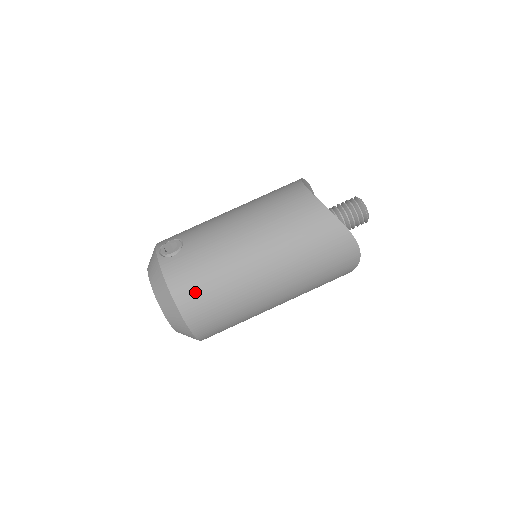
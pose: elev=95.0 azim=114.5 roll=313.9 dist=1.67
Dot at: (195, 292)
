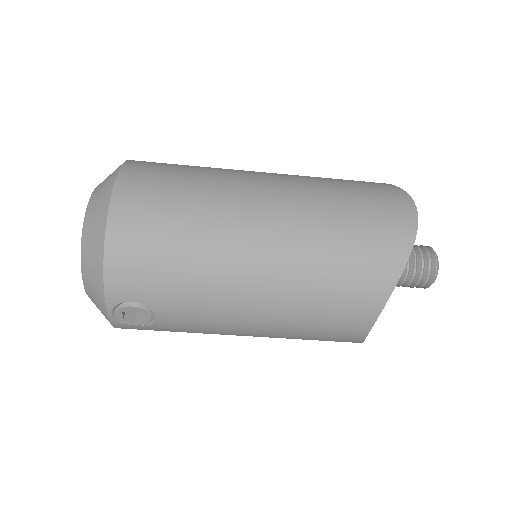
Dot at: occluded
